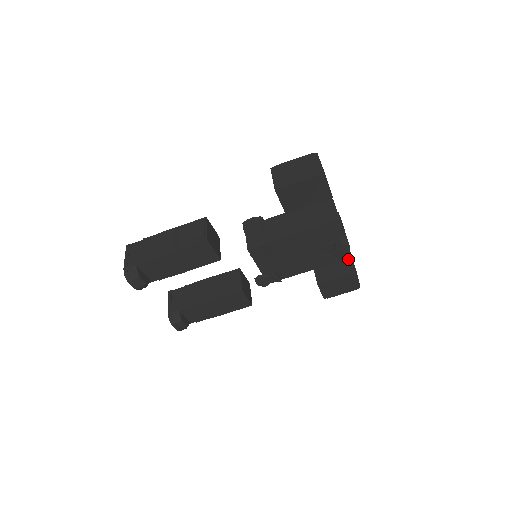
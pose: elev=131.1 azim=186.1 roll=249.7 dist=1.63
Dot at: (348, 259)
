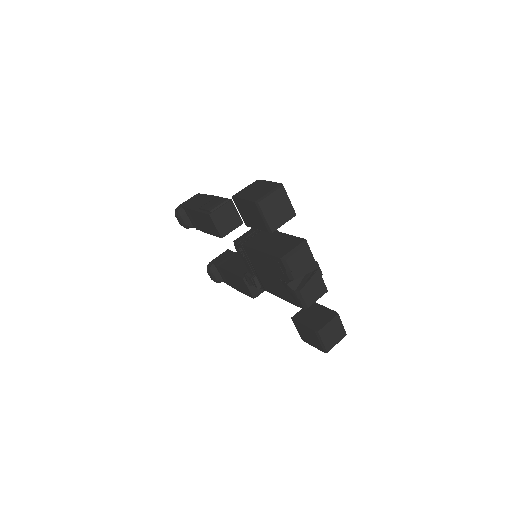
Dot at: (329, 317)
